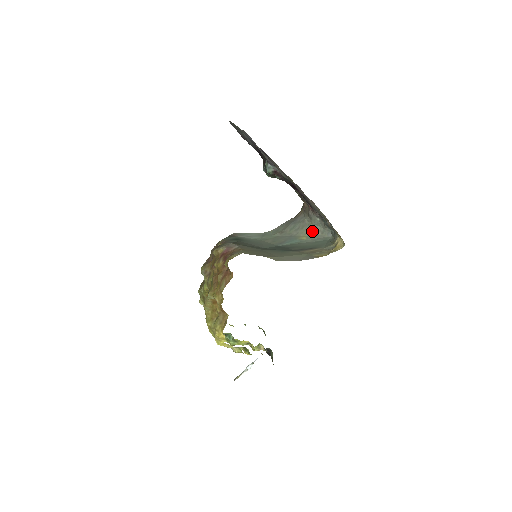
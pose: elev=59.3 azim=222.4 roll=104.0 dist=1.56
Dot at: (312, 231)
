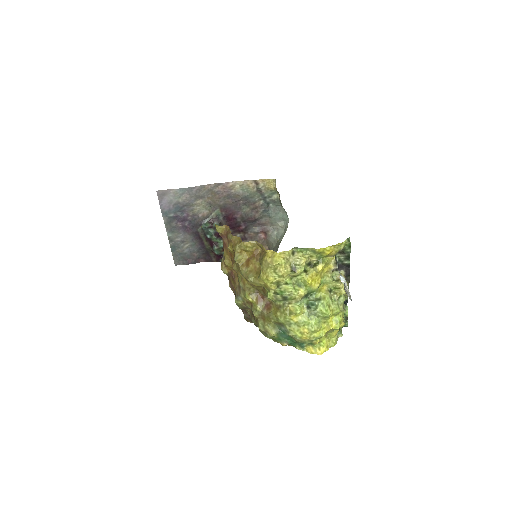
Dot at: occluded
